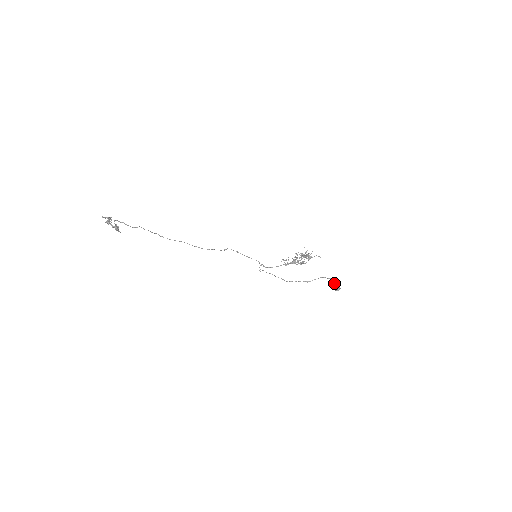
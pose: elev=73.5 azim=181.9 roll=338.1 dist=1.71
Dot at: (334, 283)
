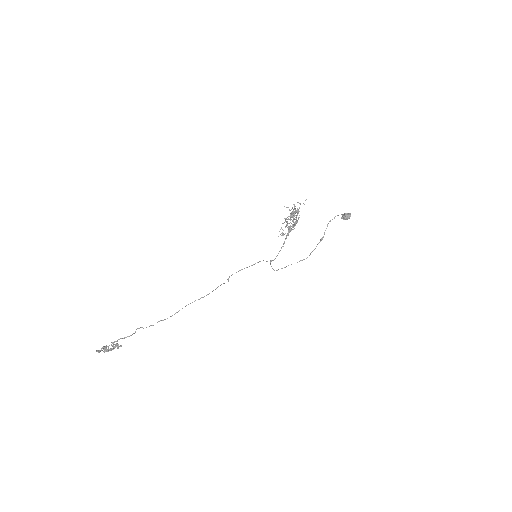
Dot at: occluded
